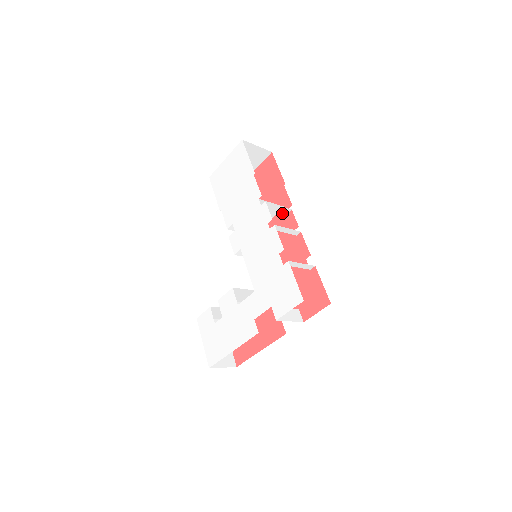
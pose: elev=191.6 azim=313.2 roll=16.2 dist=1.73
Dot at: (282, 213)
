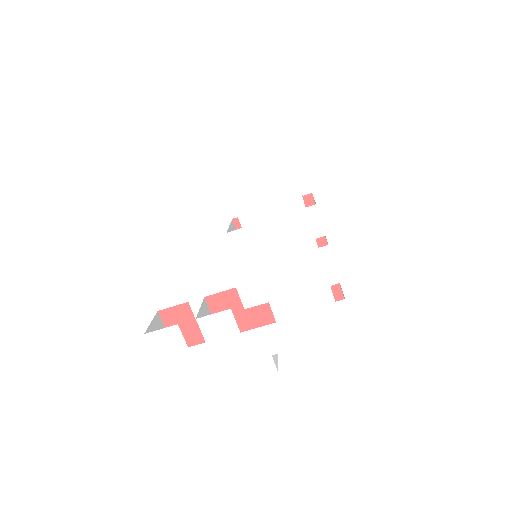
Dot at: occluded
